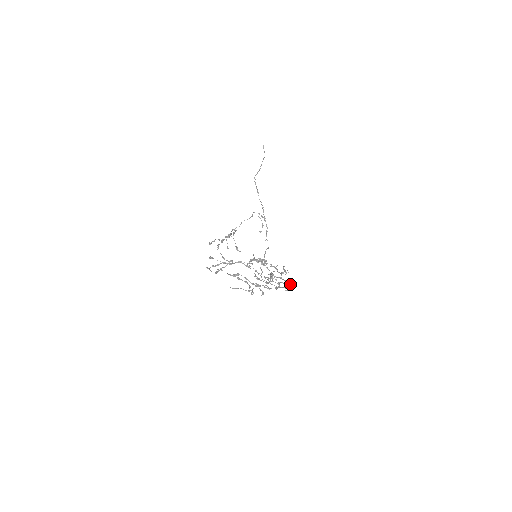
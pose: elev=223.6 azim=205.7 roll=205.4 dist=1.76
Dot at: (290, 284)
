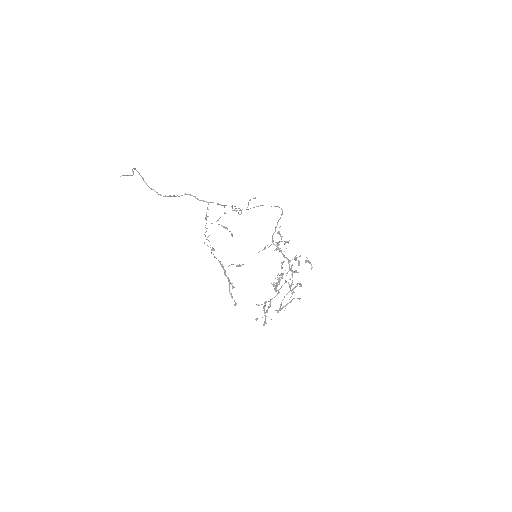
Dot at: (308, 261)
